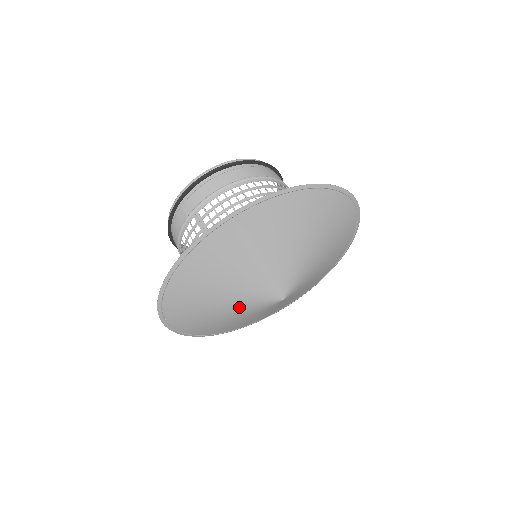
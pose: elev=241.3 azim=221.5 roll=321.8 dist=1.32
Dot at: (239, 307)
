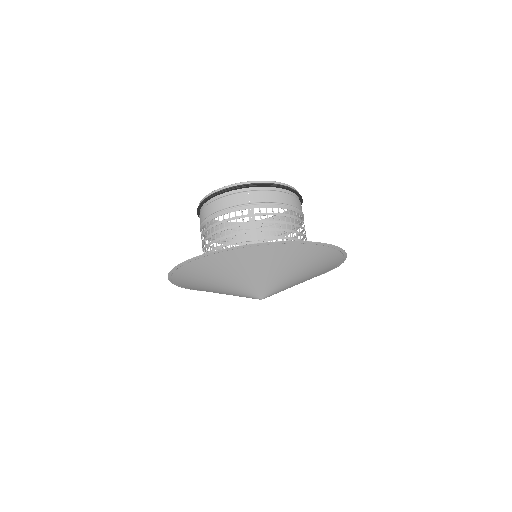
Dot at: (233, 288)
